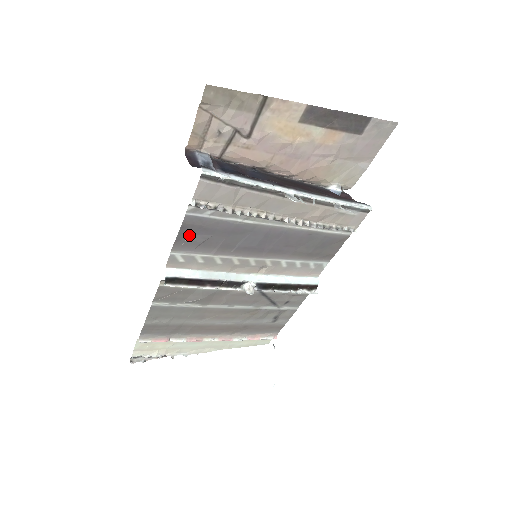
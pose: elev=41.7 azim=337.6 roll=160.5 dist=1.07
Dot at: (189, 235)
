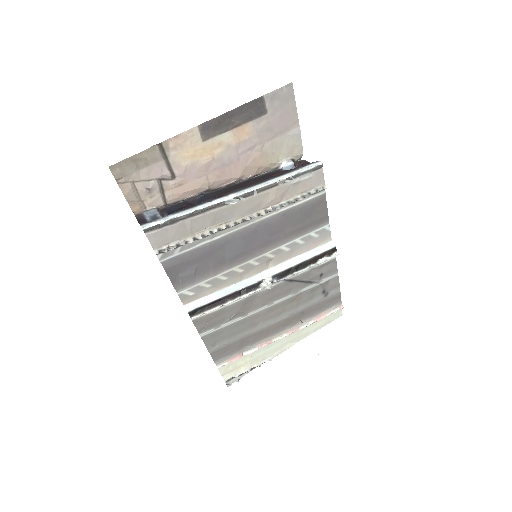
Dot at: (179, 274)
